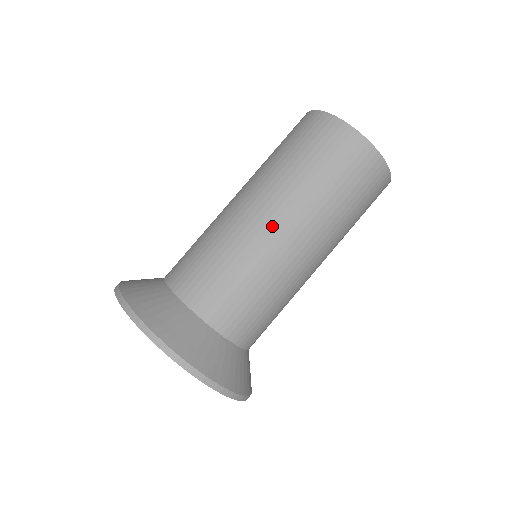
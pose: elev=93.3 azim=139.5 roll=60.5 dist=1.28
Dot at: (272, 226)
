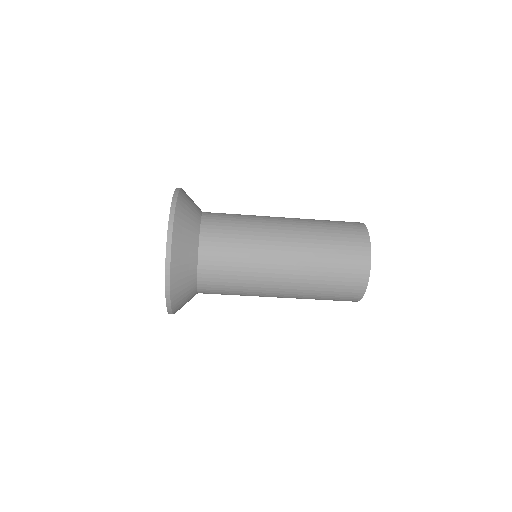
Dot at: (276, 293)
